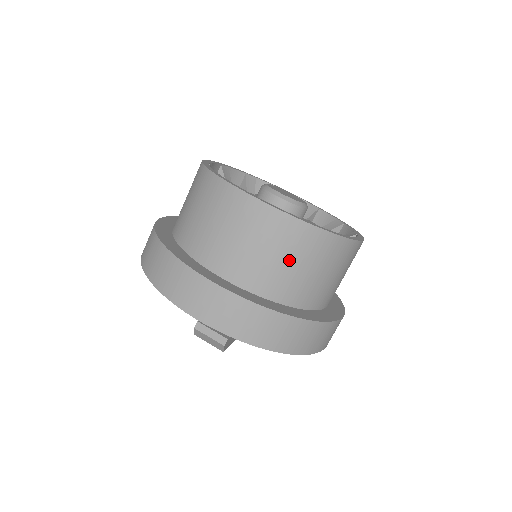
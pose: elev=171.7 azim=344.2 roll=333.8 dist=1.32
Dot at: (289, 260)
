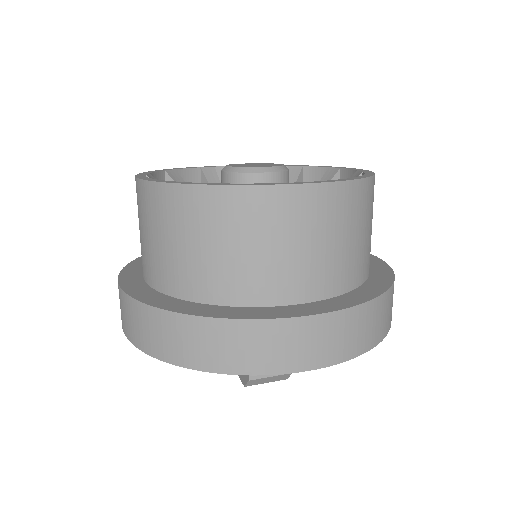
Dot at: (353, 234)
